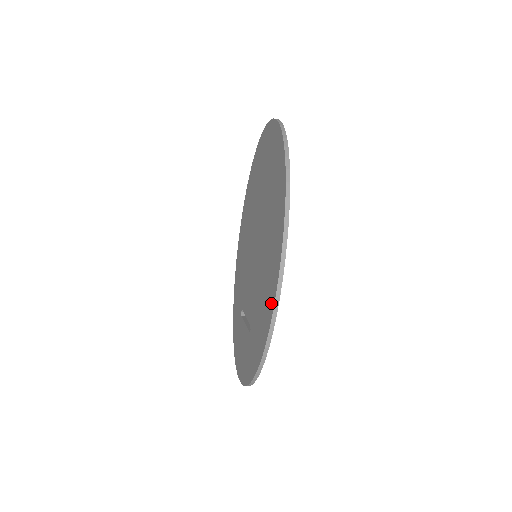
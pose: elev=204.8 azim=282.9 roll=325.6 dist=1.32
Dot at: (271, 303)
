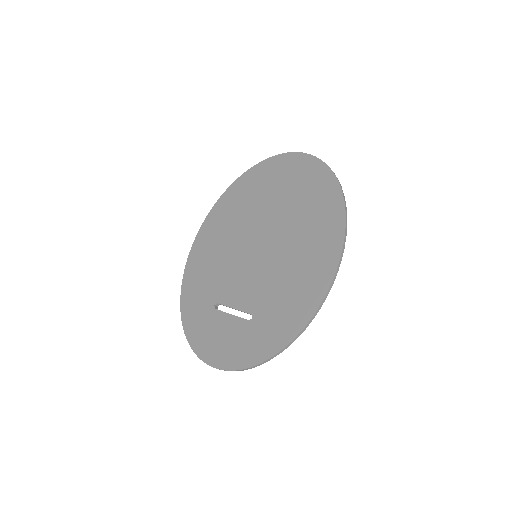
Dot at: (319, 291)
